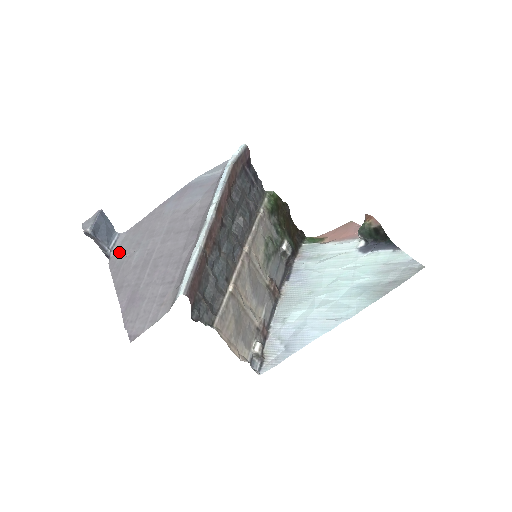
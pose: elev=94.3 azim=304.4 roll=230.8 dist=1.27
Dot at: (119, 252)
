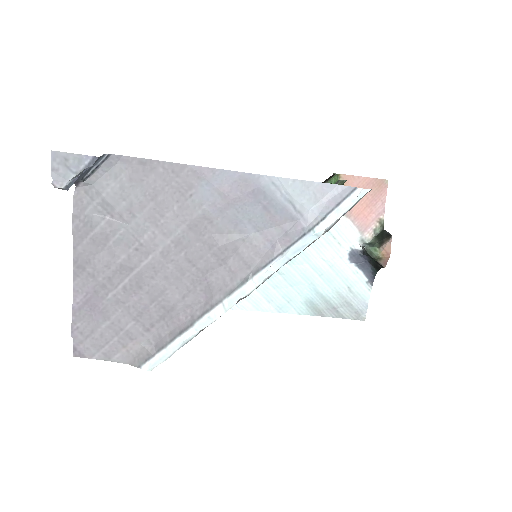
Dot at: (96, 194)
